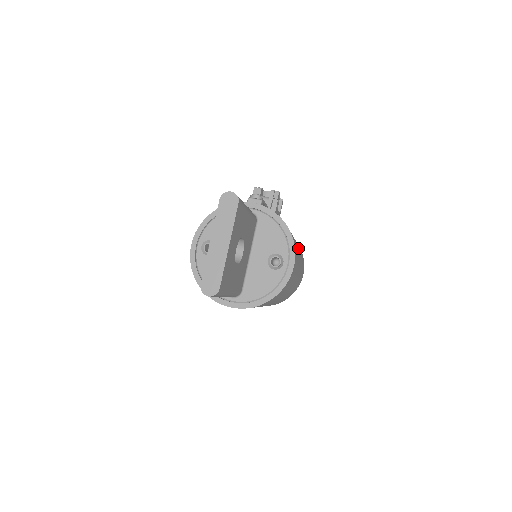
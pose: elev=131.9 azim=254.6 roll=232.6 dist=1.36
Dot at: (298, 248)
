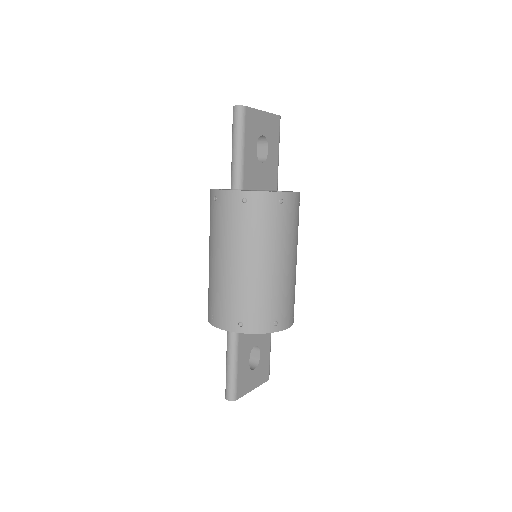
Dot at: occluded
